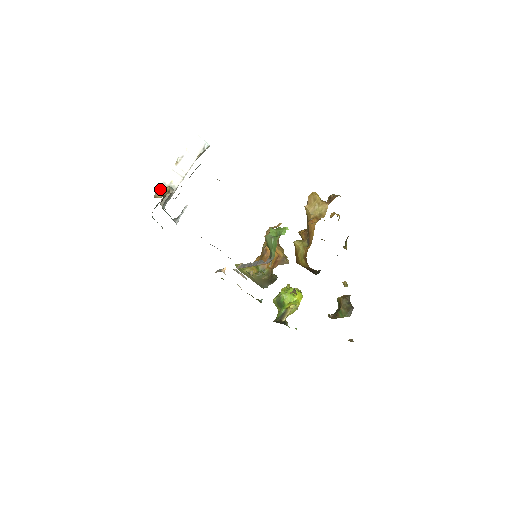
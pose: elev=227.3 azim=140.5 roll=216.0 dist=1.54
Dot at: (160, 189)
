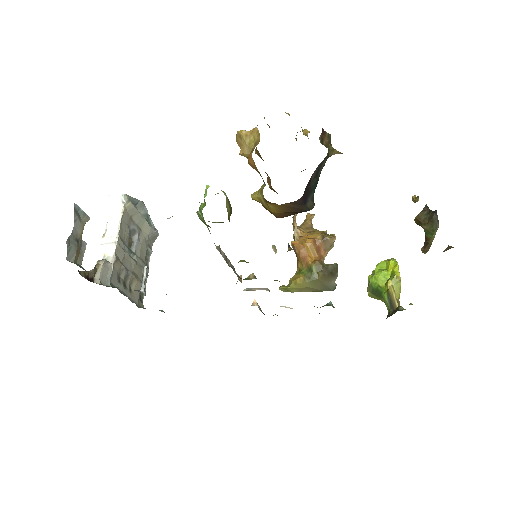
Dot at: occluded
